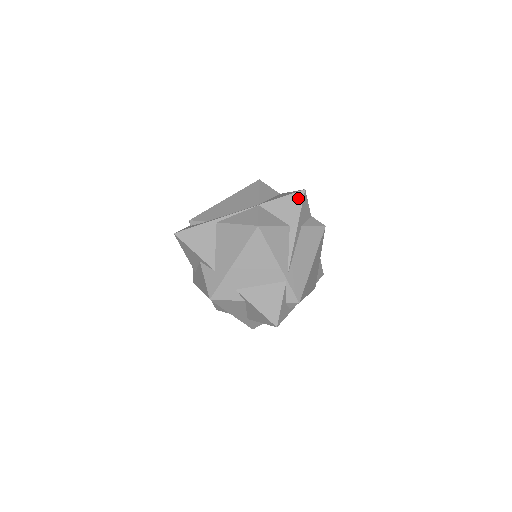
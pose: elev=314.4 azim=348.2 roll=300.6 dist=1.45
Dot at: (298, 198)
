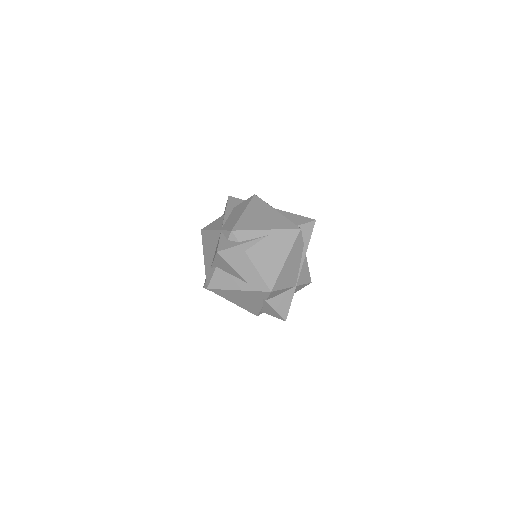
Dot at: occluded
